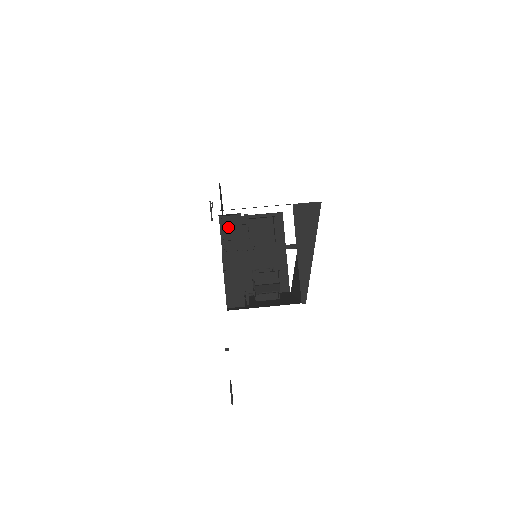
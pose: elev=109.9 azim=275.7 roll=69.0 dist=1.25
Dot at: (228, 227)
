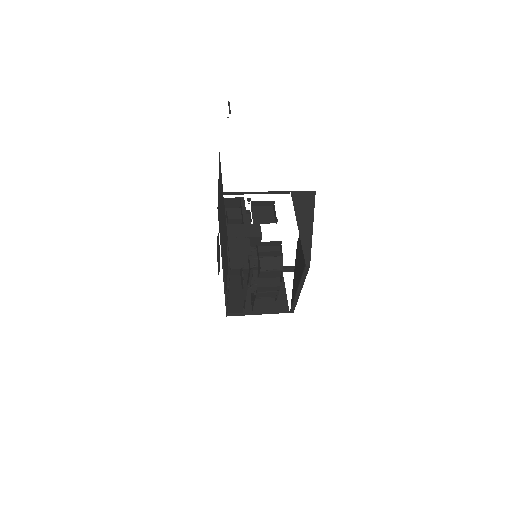
Dot at: (232, 209)
